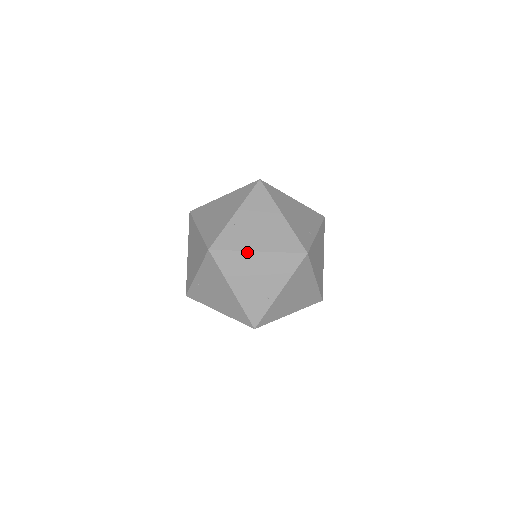
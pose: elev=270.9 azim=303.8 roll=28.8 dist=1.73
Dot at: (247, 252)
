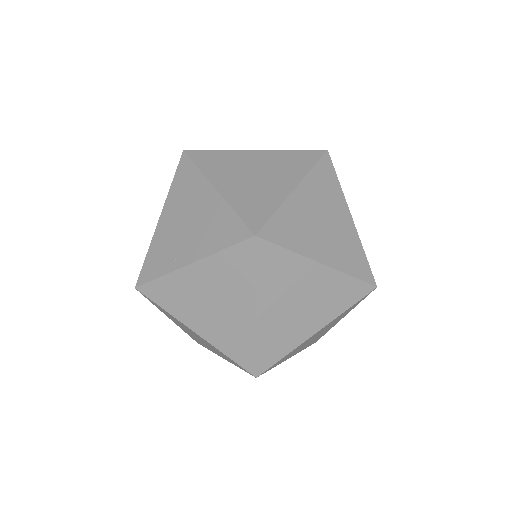
Dot at: (207, 180)
